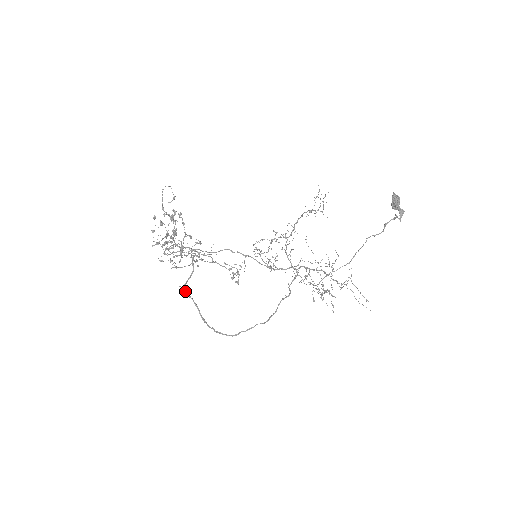
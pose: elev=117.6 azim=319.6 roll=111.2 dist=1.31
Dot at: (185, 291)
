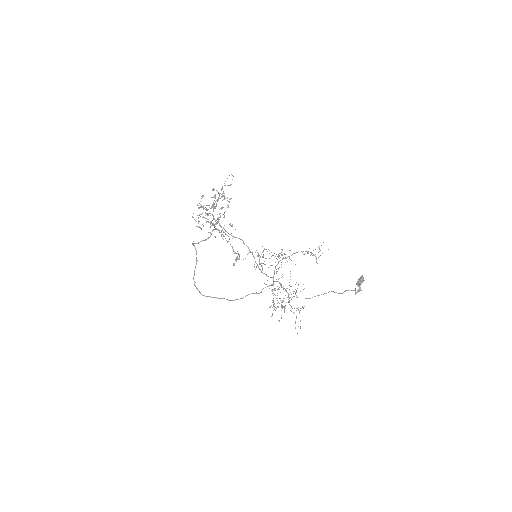
Dot at: occluded
